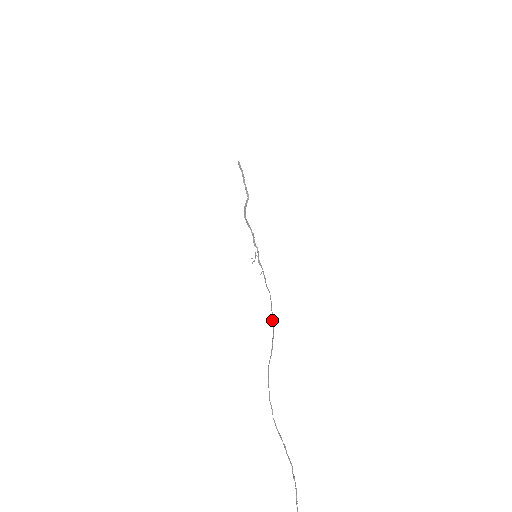
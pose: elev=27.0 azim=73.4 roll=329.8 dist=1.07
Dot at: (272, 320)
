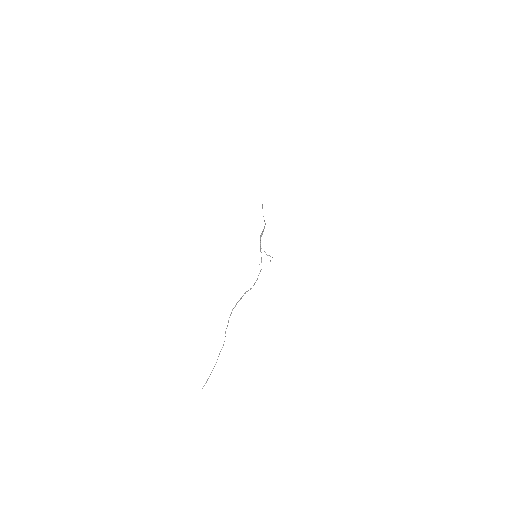
Dot at: occluded
